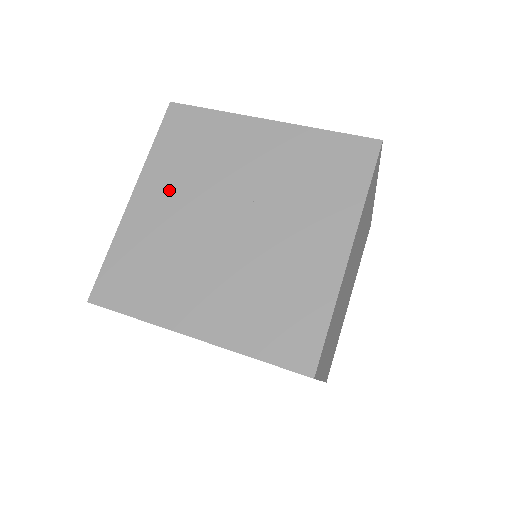
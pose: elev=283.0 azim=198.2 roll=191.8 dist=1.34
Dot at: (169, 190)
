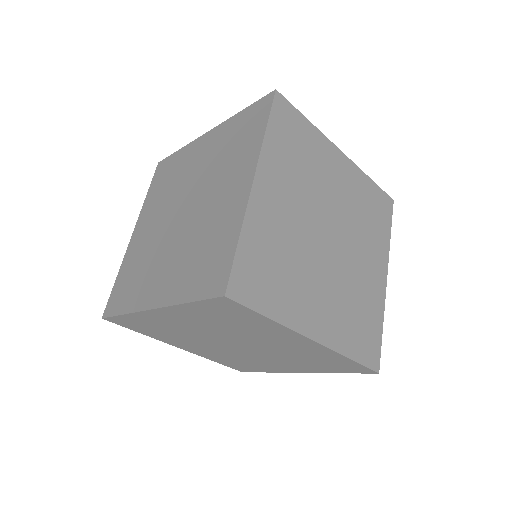
Dot at: (284, 187)
